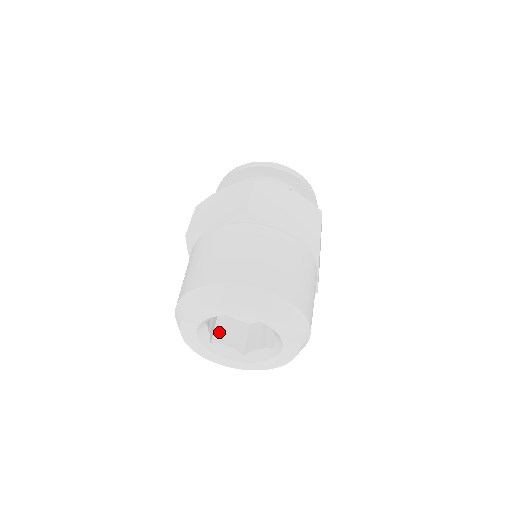
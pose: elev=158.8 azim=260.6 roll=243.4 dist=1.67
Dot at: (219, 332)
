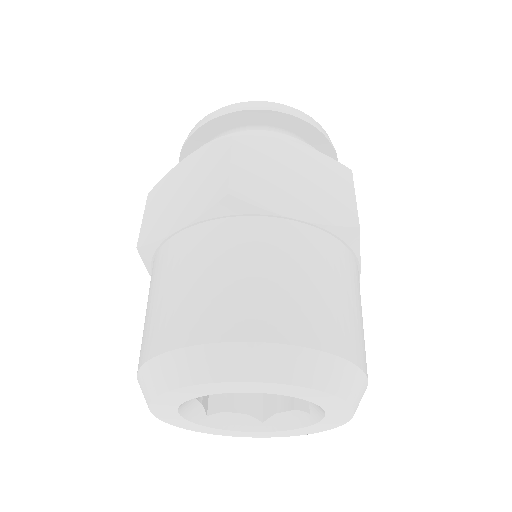
Dot at: occluded
